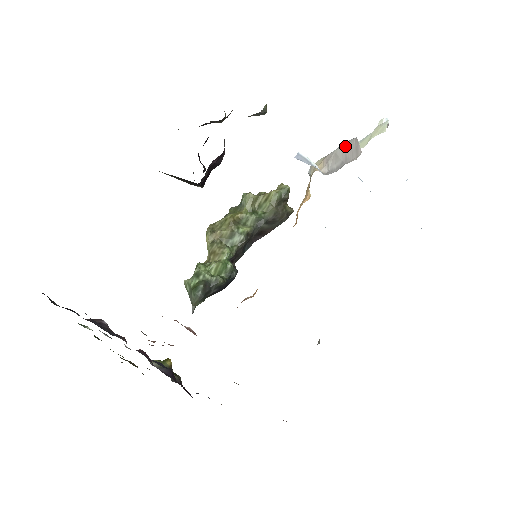
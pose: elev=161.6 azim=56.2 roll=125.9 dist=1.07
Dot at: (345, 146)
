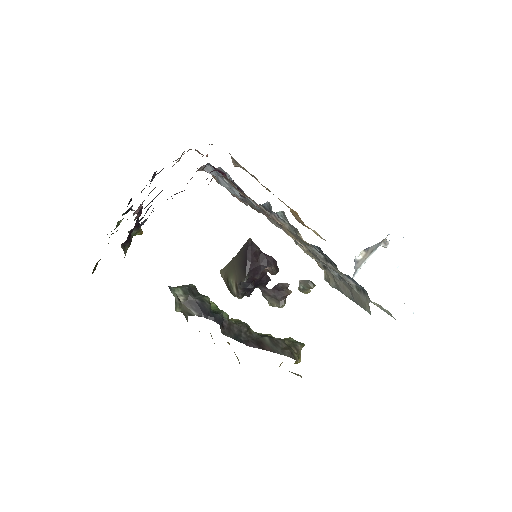
Dot at: occluded
